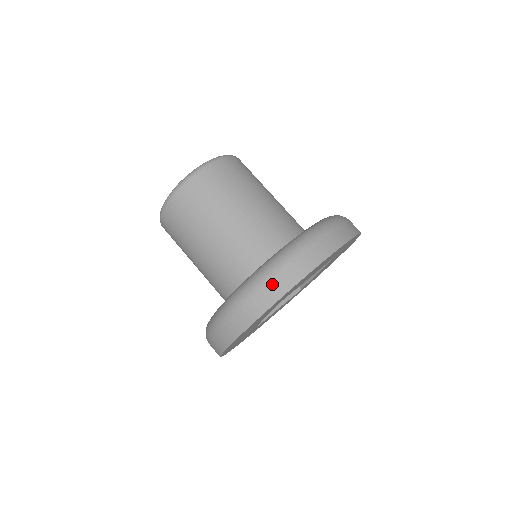
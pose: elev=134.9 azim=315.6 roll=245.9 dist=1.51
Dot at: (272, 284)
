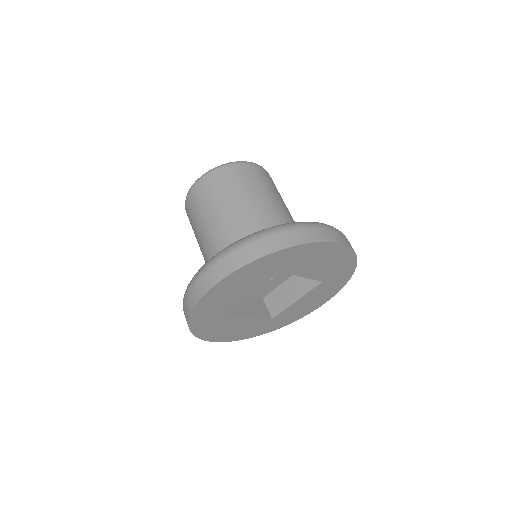
Dot at: (296, 232)
